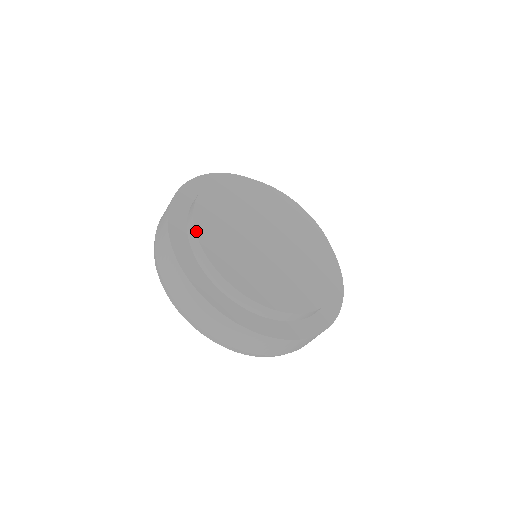
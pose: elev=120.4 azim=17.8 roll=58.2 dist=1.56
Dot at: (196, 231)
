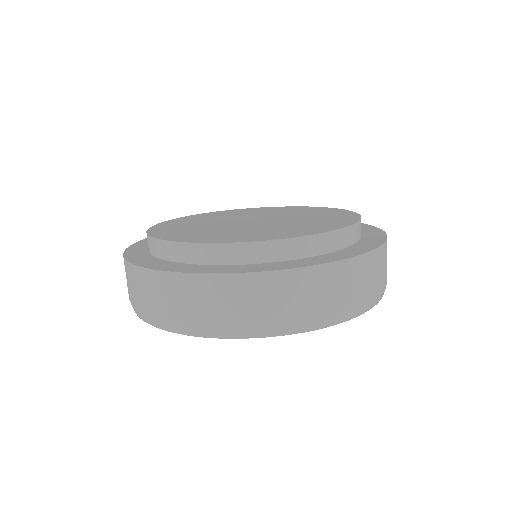
Dot at: (185, 242)
